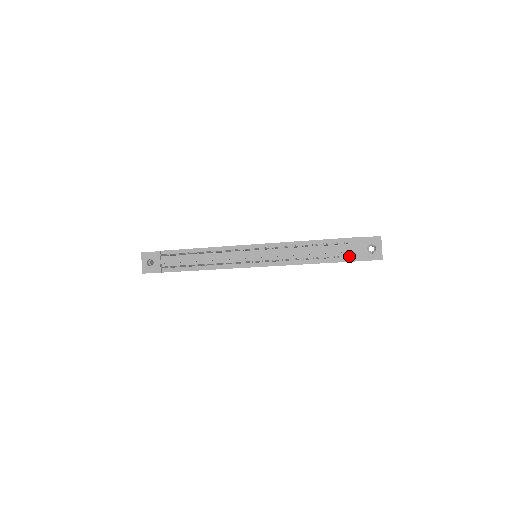
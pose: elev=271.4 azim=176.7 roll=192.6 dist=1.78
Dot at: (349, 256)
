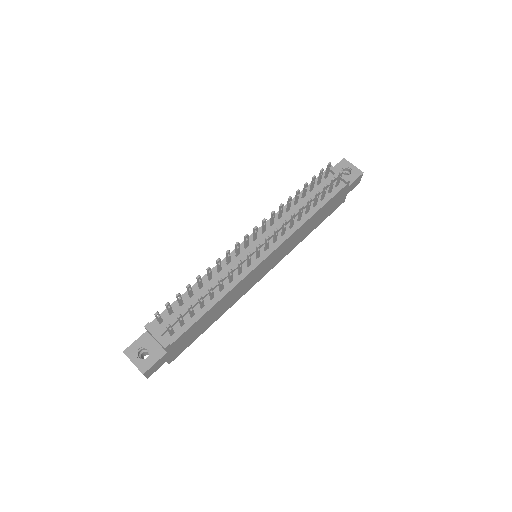
Dot at: (338, 184)
